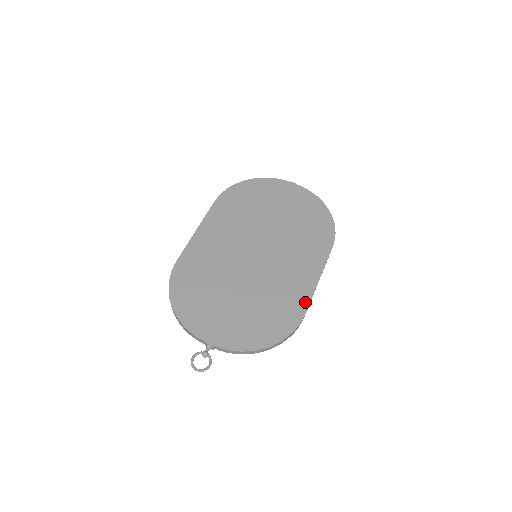
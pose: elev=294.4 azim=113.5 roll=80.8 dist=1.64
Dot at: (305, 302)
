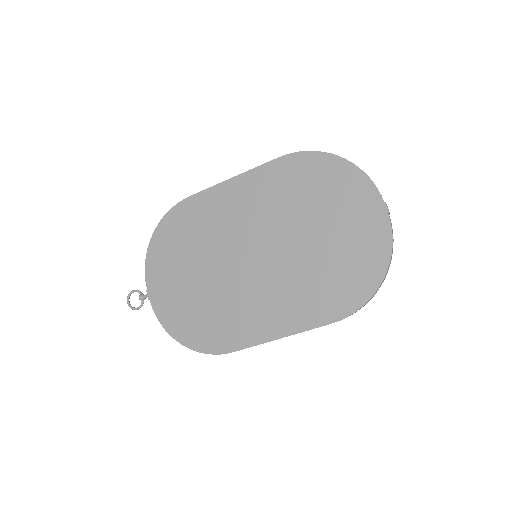
Dot at: (243, 343)
